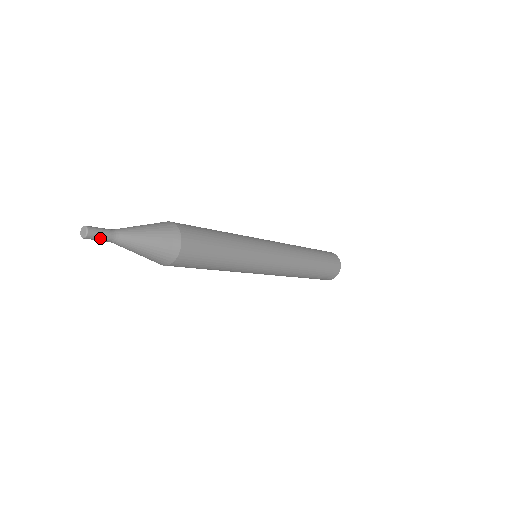
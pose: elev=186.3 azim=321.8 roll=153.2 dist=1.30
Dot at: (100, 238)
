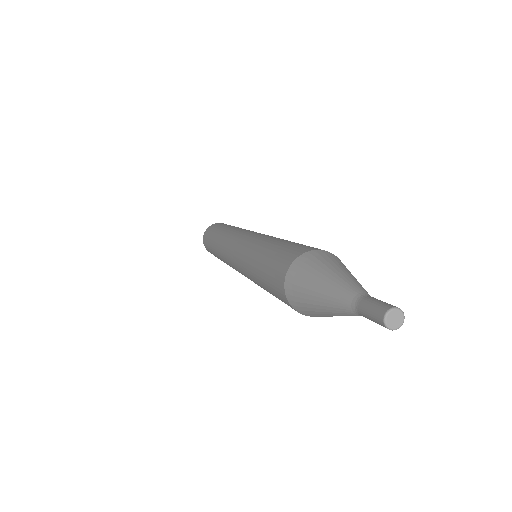
Dot at: occluded
